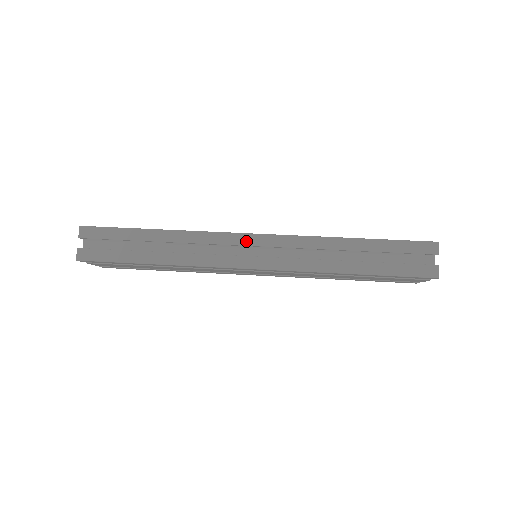
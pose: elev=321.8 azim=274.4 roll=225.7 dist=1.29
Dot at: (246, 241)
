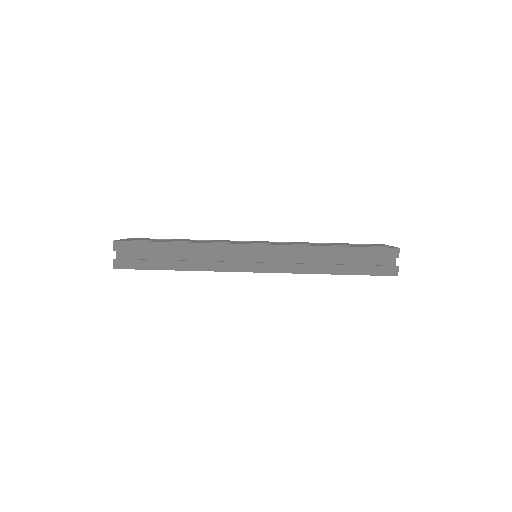
Dot at: (249, 250)
